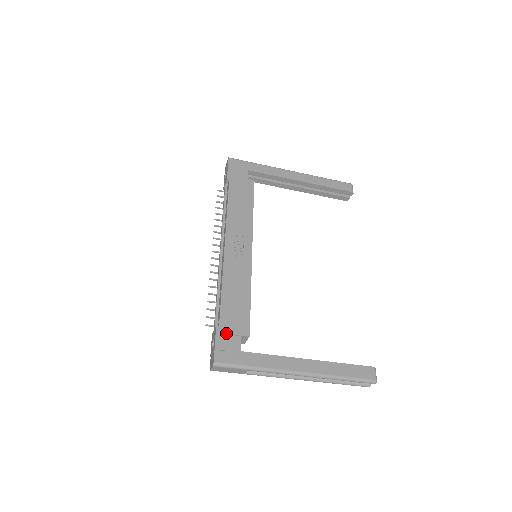
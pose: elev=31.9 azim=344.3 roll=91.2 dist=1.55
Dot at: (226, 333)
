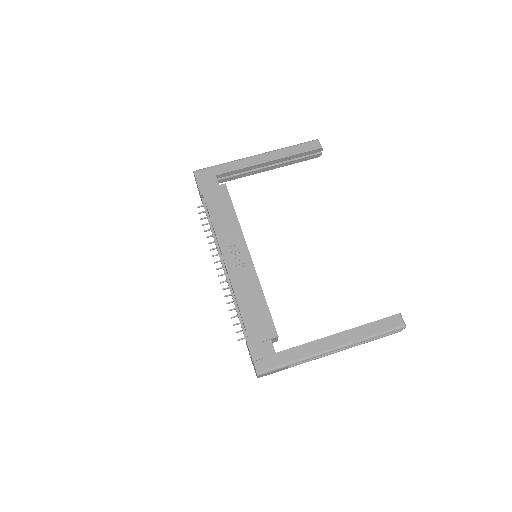
Dot at: (257, 343)
